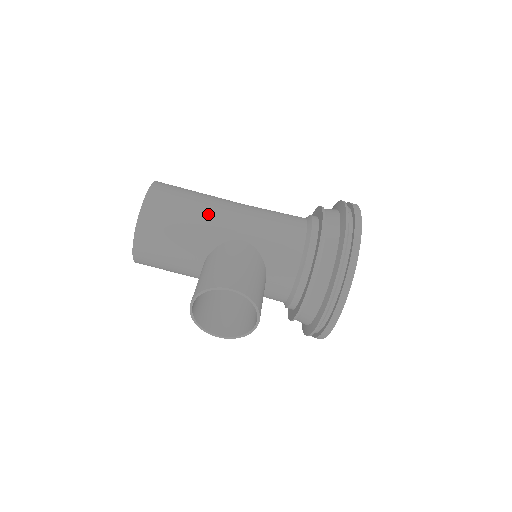
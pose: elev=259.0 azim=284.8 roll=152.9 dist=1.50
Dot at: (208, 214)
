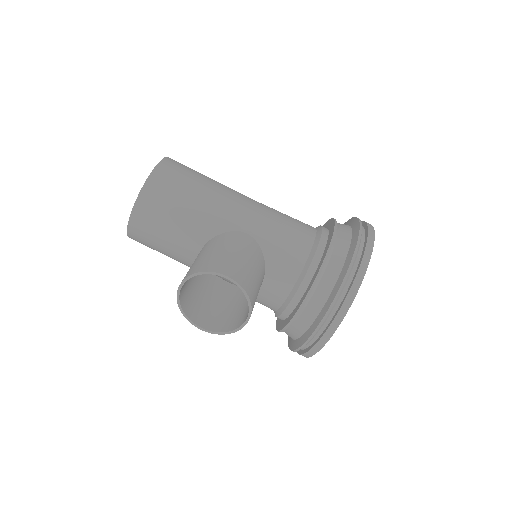
Dot at: (216, 199)
